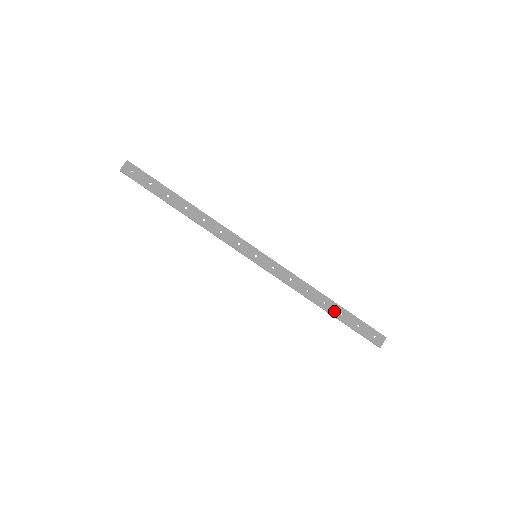
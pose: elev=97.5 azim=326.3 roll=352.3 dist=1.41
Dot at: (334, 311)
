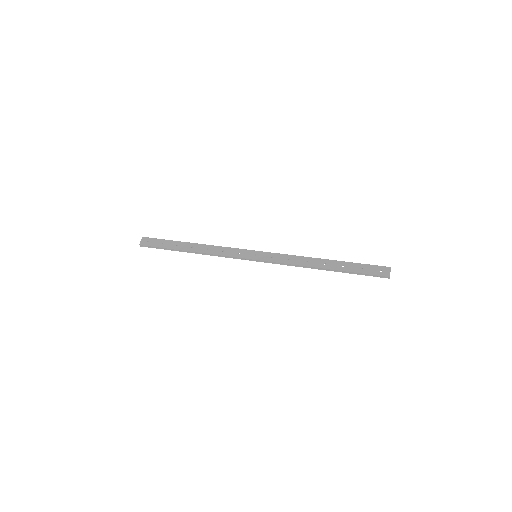
Dot at: (335, 266)
